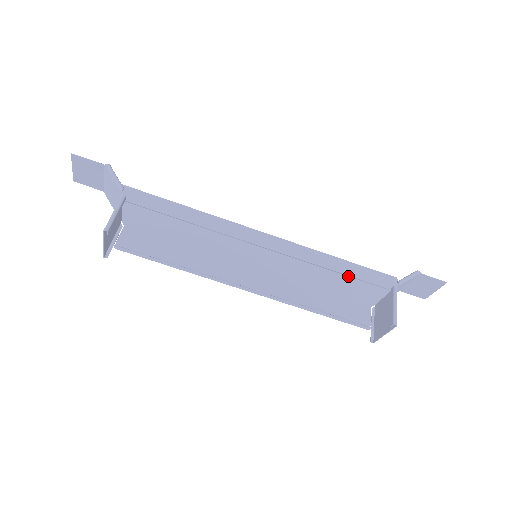
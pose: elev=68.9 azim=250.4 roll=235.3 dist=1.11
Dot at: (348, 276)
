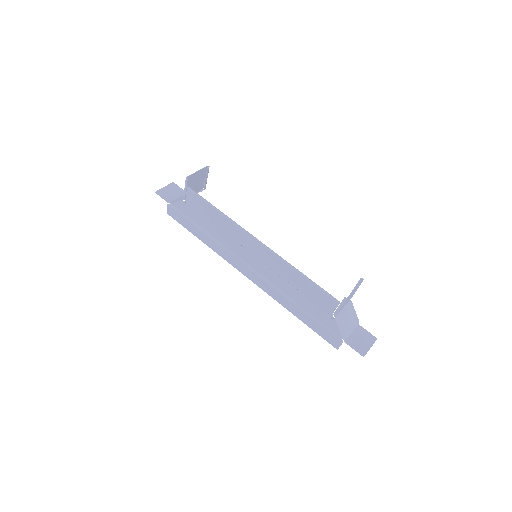
Dot at: (308, 311)
